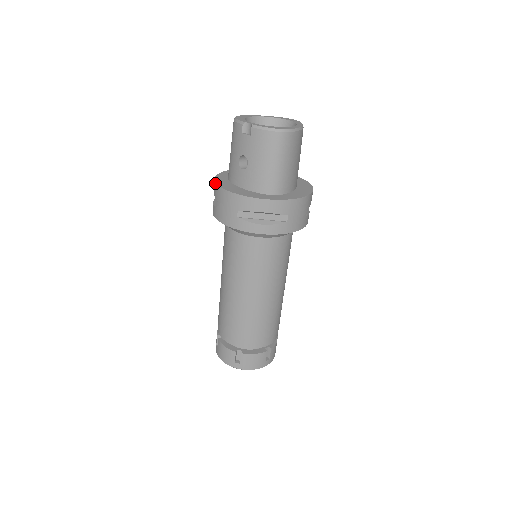
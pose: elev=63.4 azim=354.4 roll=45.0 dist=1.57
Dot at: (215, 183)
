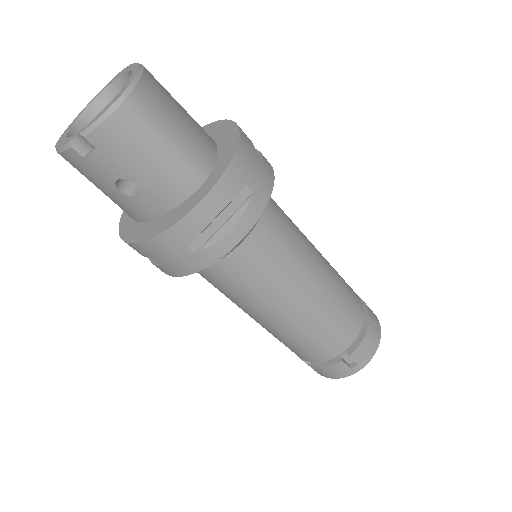
Dot at: occluded
